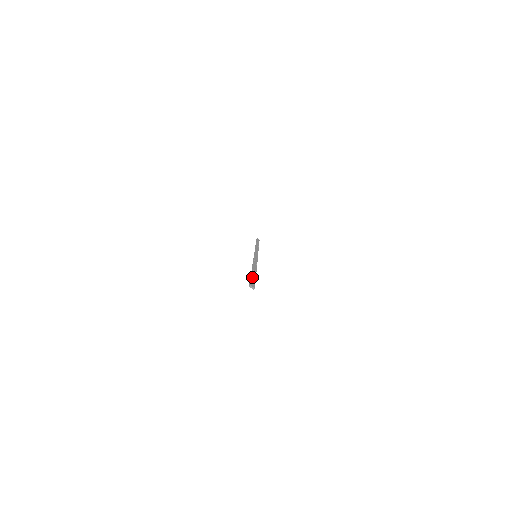
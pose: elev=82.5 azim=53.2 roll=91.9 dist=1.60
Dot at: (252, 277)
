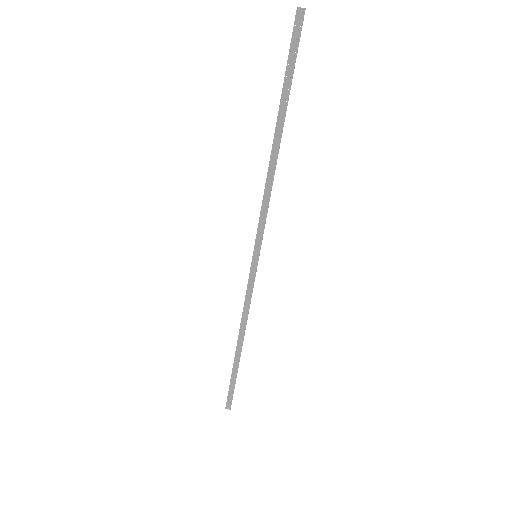
Dot at: (287, 68)
